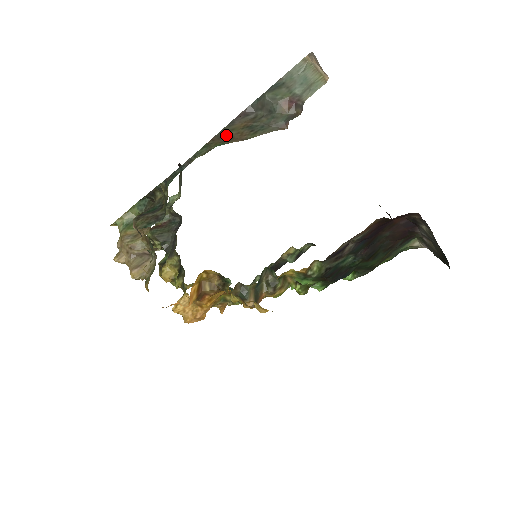
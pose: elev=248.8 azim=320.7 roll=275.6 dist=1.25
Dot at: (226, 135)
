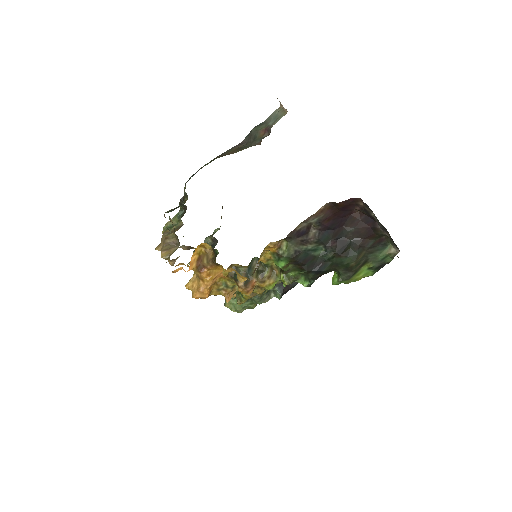
Dot at: (225, 154)
